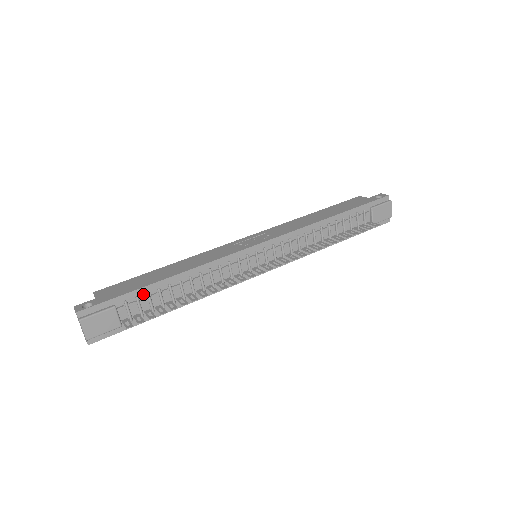
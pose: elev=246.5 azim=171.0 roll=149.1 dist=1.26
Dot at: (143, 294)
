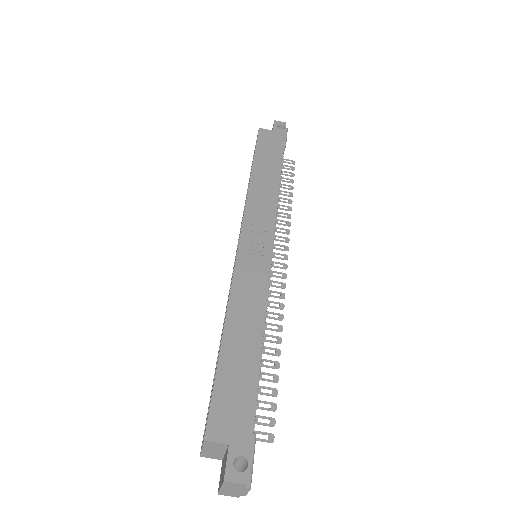
Dot at: (255, 392)
